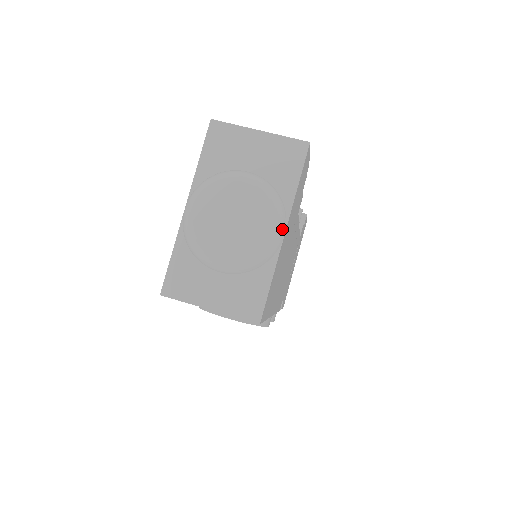
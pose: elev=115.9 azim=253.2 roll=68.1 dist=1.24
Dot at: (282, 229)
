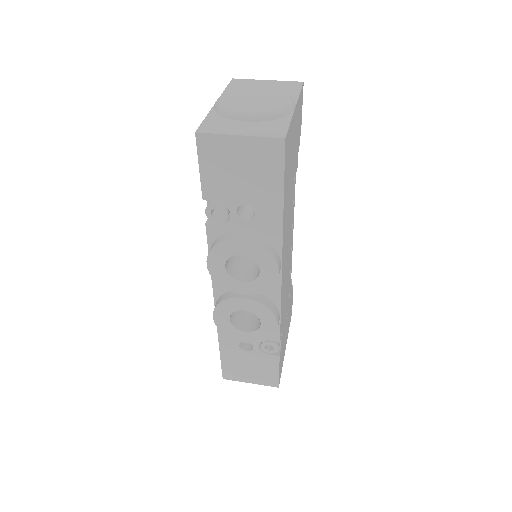
Dot at: (293, 103)
